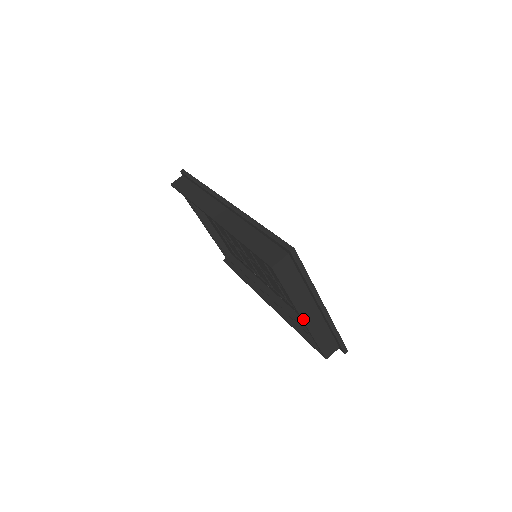
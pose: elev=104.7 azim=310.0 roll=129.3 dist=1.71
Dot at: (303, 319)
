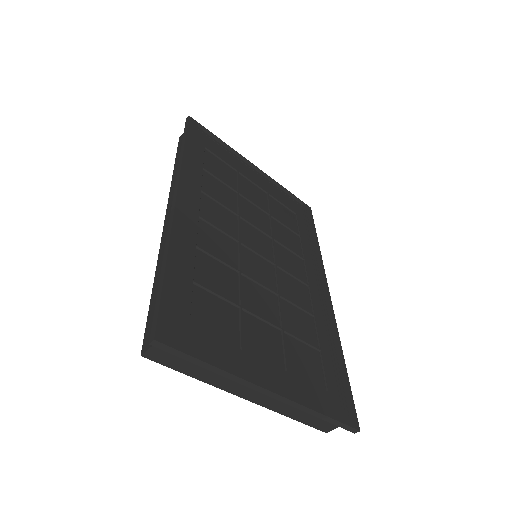
Dot at: (248, 399)
